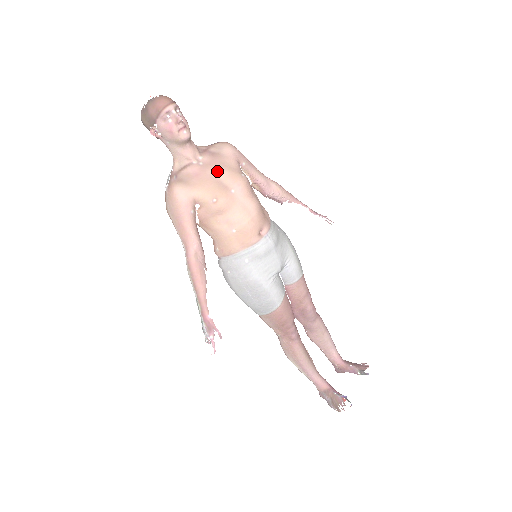
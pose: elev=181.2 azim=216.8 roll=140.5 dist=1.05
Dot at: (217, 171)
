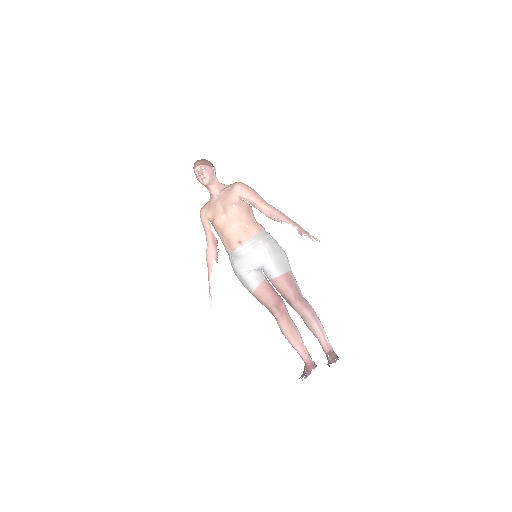
Dot at: (221, 203)
